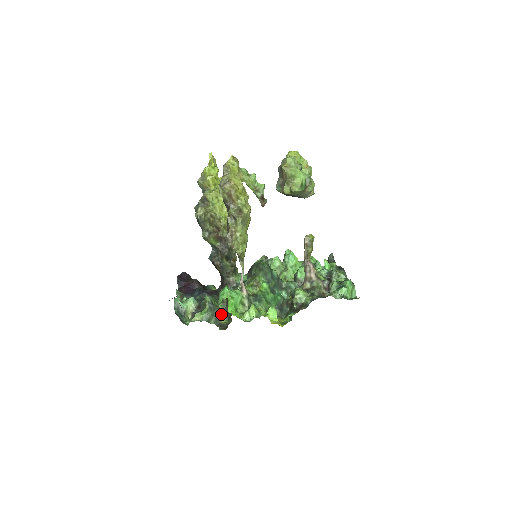
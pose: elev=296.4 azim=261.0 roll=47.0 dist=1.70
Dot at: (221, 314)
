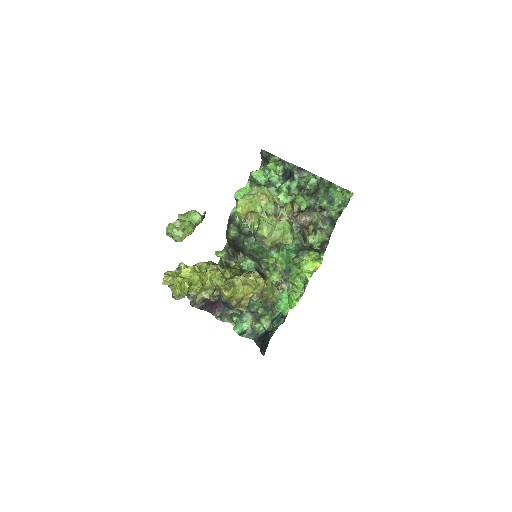
Dot at: occluded
